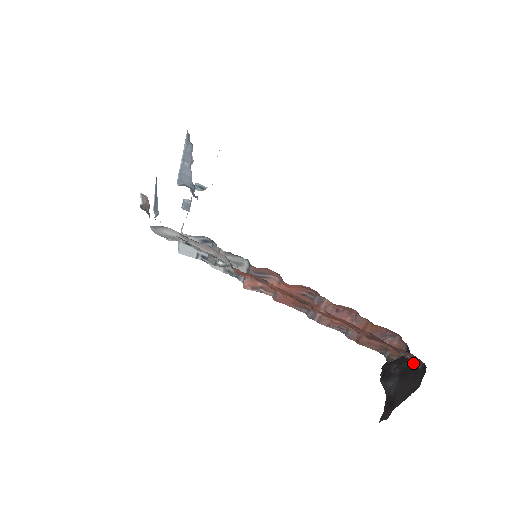
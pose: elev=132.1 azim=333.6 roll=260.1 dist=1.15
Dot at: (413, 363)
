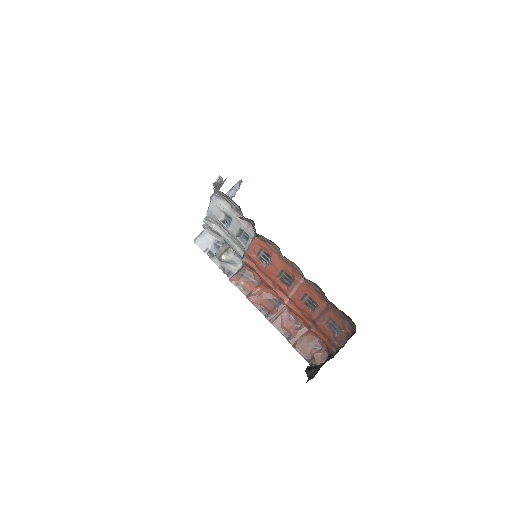
Dot at: (338, 349)
